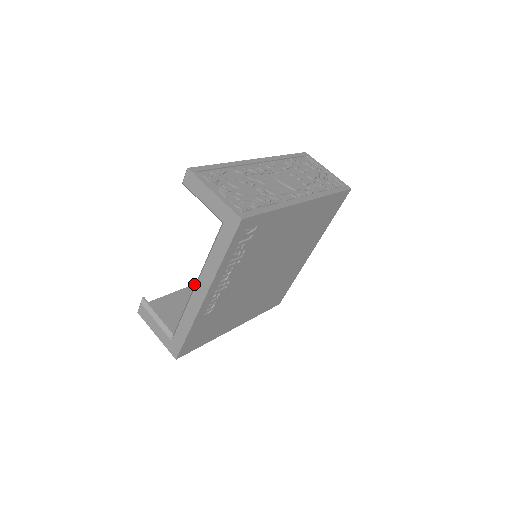
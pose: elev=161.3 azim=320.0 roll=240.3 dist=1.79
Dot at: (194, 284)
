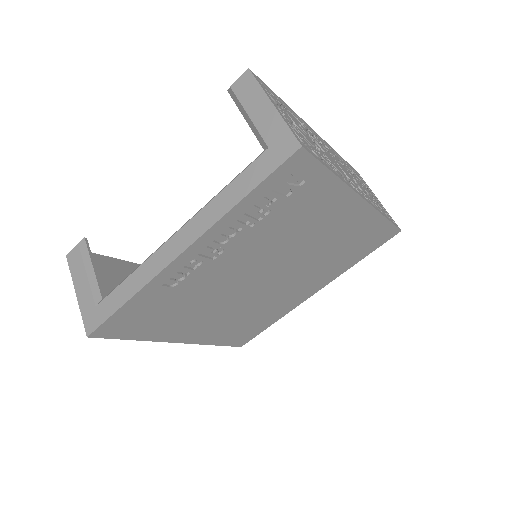
Dot at: occluded
